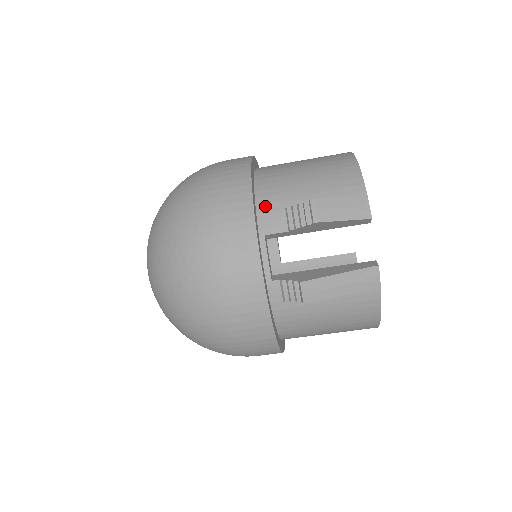
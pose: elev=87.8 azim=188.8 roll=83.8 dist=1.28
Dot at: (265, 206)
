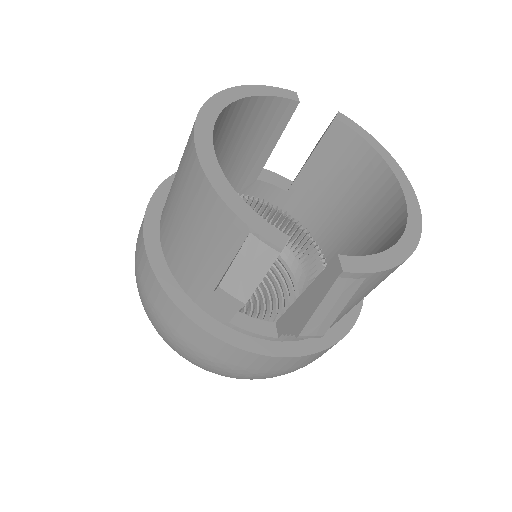
Dot at: (200, 299)
